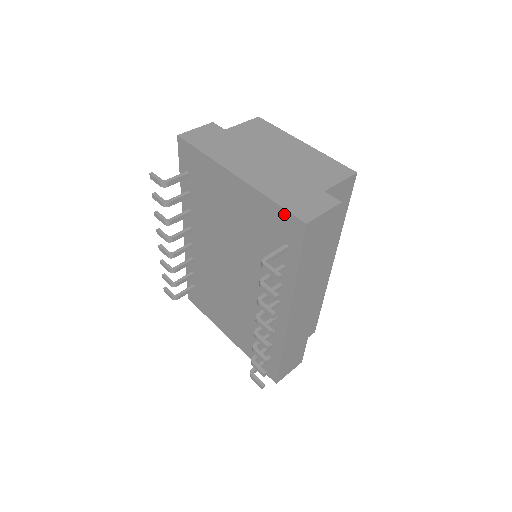
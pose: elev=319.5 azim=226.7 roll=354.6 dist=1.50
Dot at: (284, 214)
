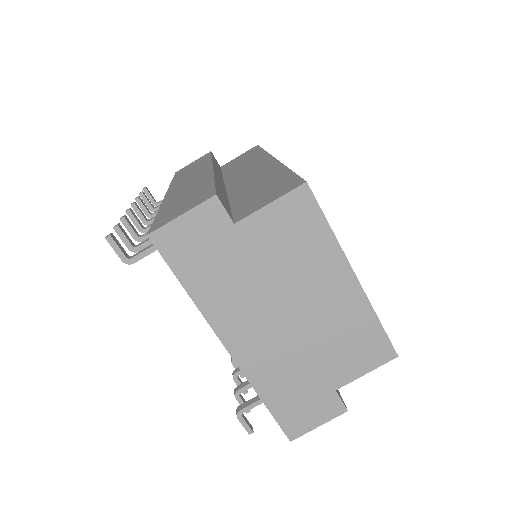
Dot at: (272, 413)
